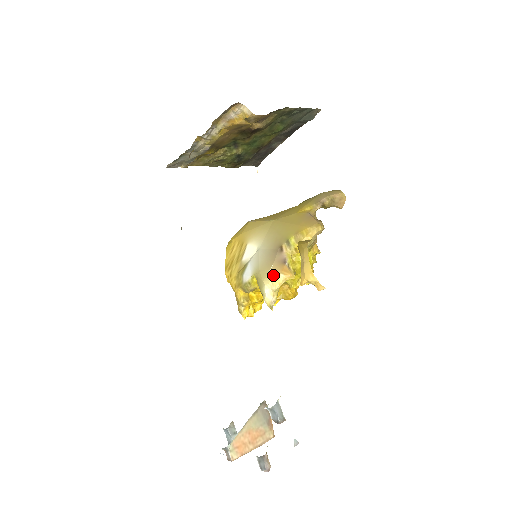
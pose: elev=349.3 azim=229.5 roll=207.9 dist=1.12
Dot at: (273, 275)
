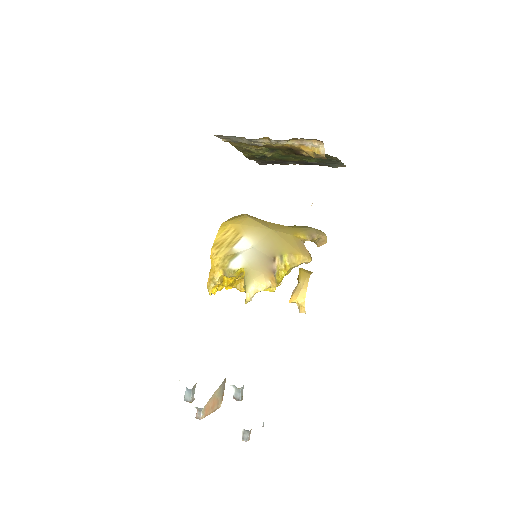
Dot at: (264, 279)
